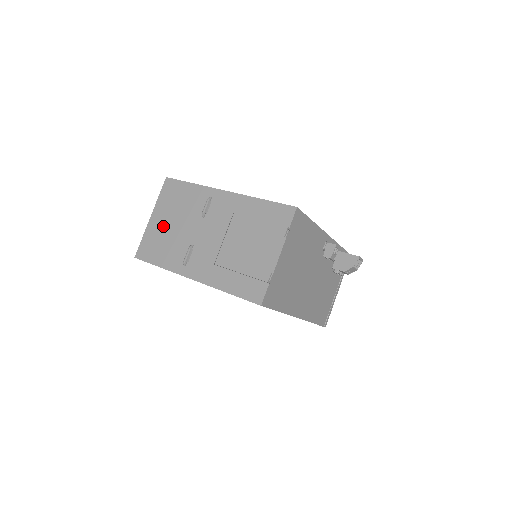
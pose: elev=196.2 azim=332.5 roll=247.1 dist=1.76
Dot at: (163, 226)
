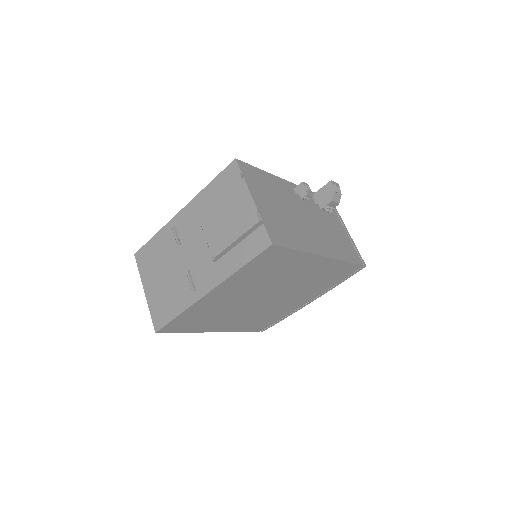
Dot at: (158, 286)
